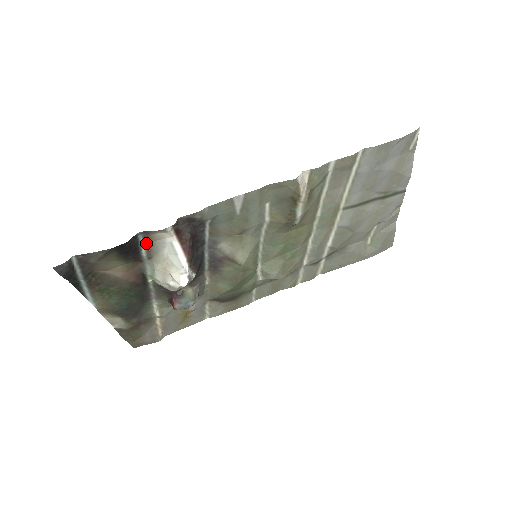
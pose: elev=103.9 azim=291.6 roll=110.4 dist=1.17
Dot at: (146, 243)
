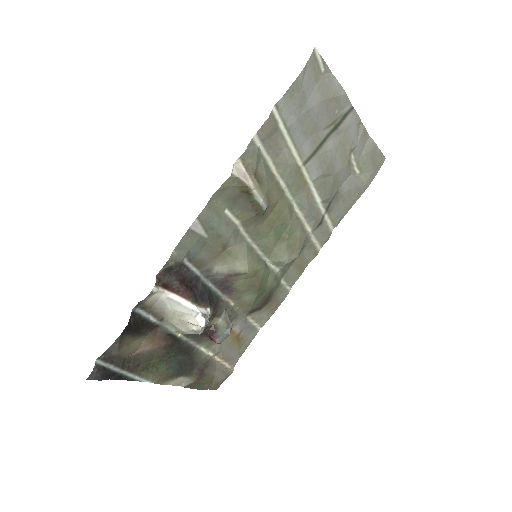
Dot at: (148, 311)
